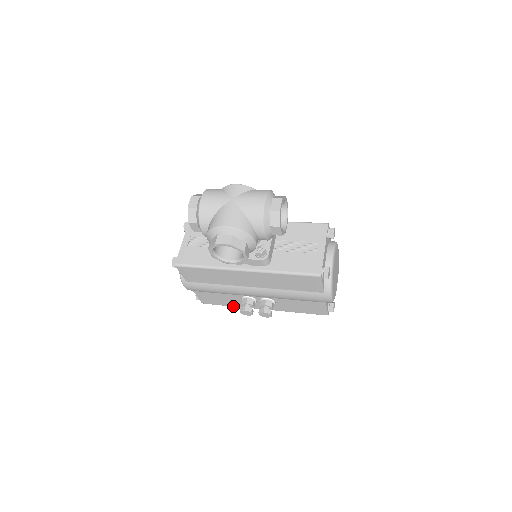
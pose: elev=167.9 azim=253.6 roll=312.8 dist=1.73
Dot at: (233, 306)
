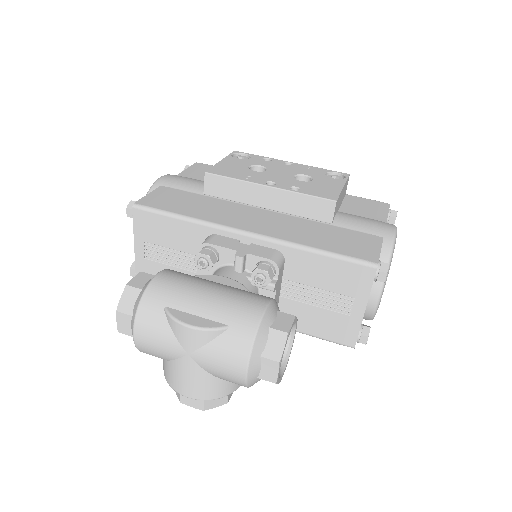
Dot at: occluded
